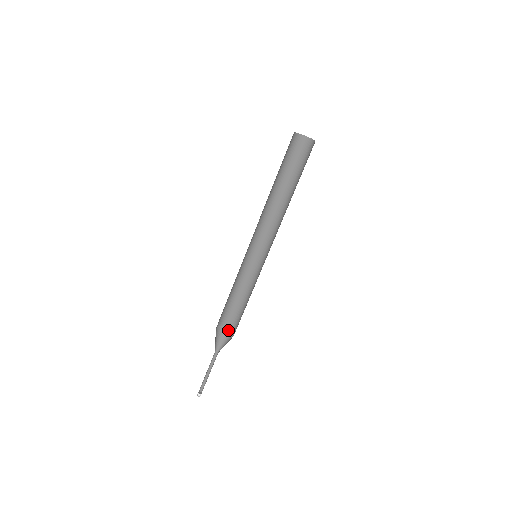
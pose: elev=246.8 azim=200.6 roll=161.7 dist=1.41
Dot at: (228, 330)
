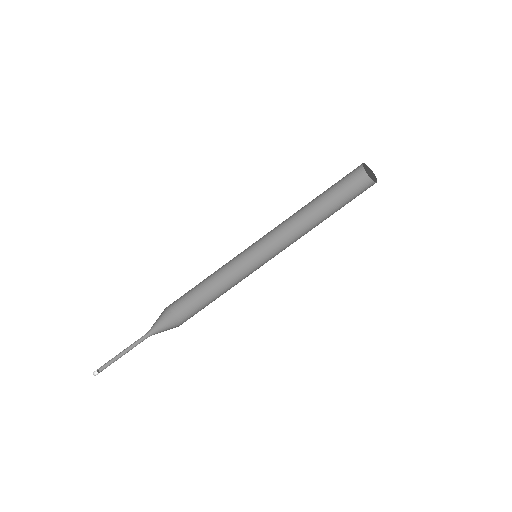
Dot at: (169, 312)
